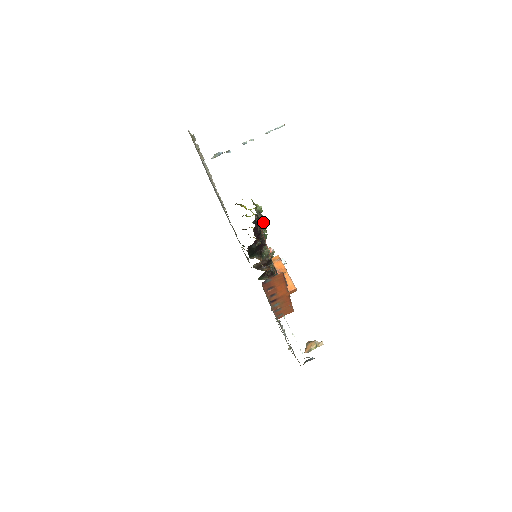
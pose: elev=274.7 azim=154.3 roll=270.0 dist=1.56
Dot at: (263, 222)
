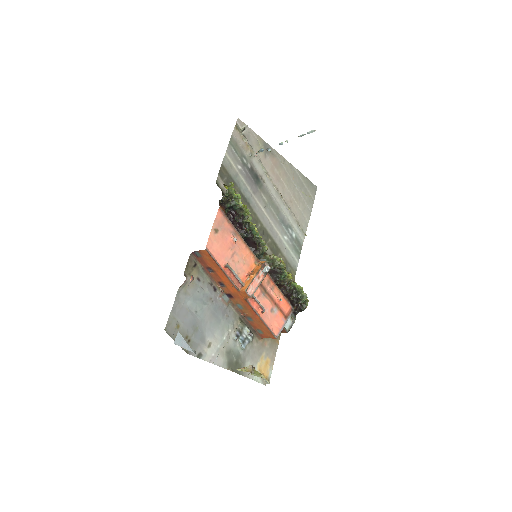
Dot at: (245, 212)
